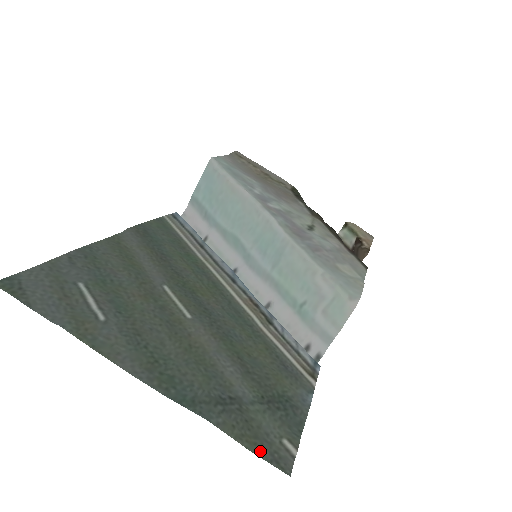
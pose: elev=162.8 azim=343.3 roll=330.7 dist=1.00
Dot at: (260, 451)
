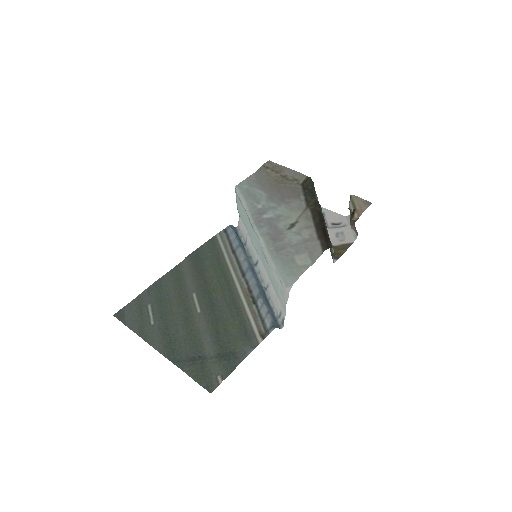
Dot at: (202, 382)
